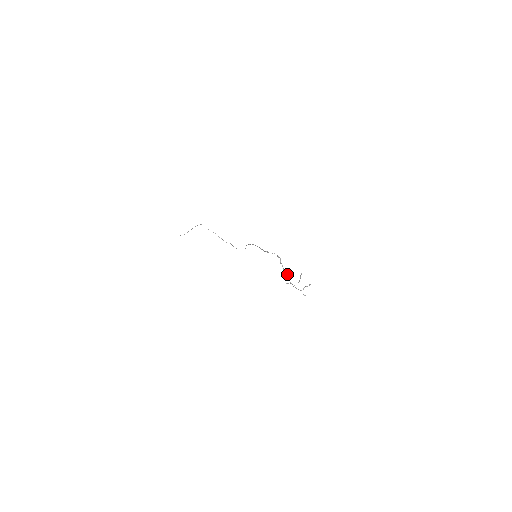
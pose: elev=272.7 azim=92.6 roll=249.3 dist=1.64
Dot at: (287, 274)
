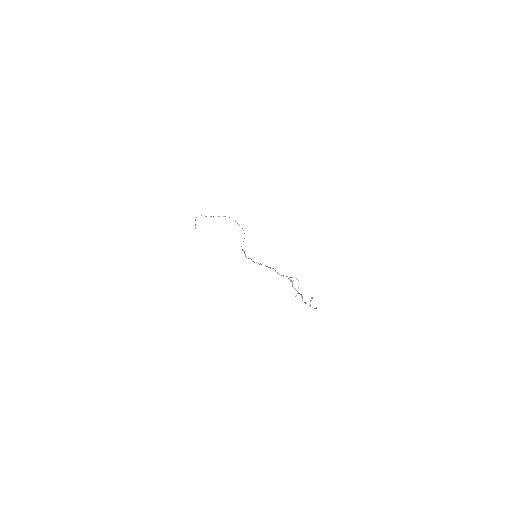
Dot at: occluded
